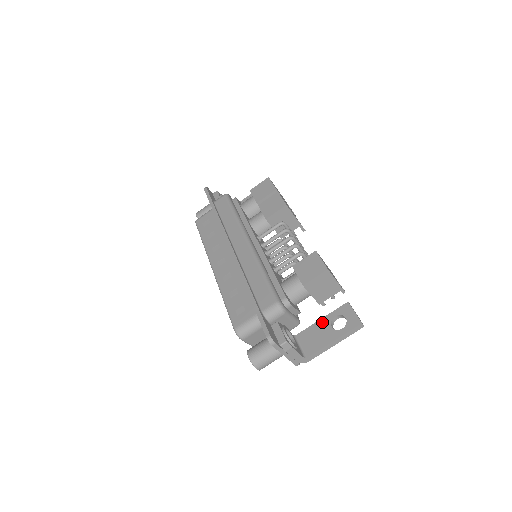
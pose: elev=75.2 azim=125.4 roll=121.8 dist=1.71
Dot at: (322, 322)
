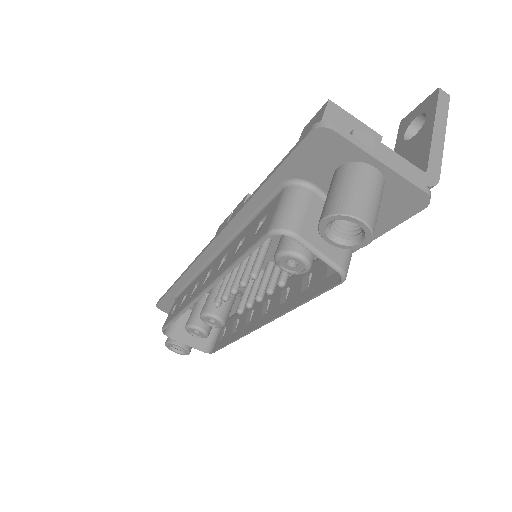
Dot at: occluded
